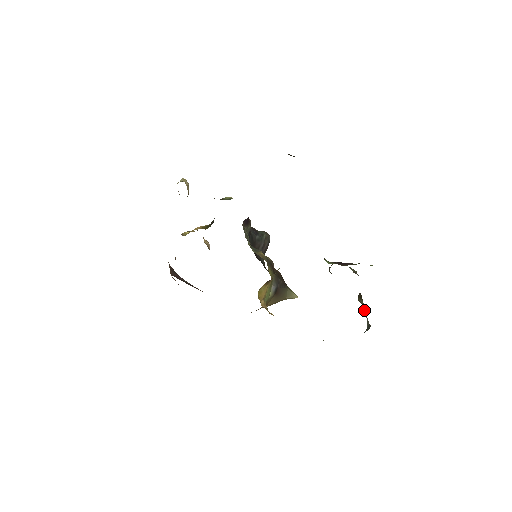
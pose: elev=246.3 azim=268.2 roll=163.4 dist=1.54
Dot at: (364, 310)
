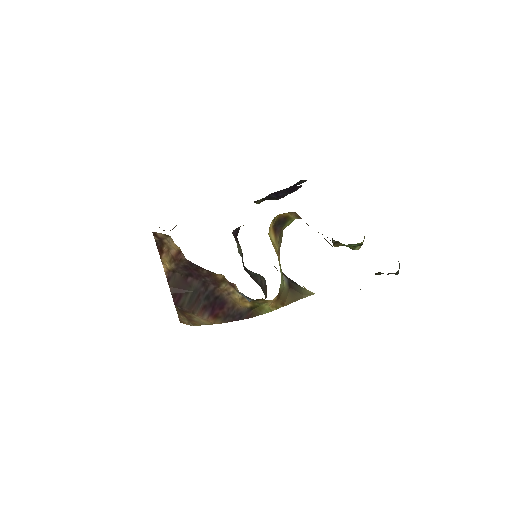
Dot at: (387, 274)
